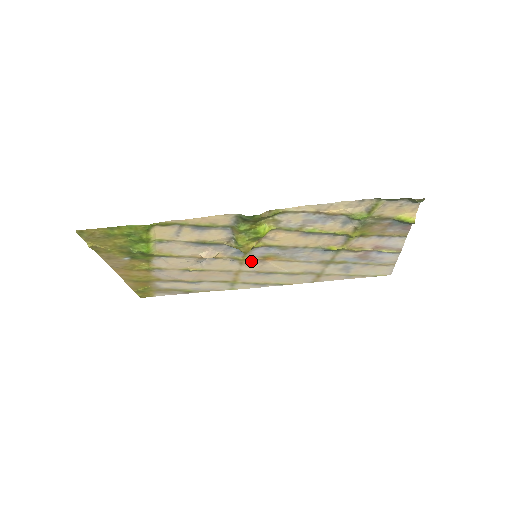
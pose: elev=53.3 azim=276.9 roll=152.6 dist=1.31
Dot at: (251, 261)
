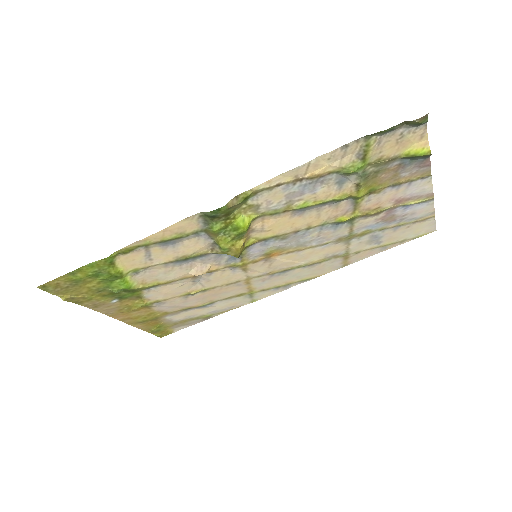
Dot at: (254, 263)
